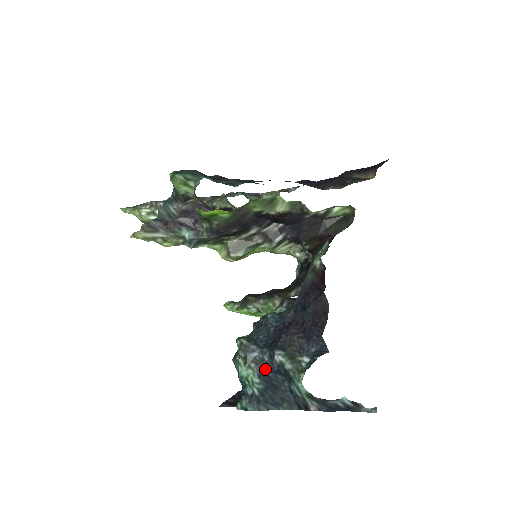
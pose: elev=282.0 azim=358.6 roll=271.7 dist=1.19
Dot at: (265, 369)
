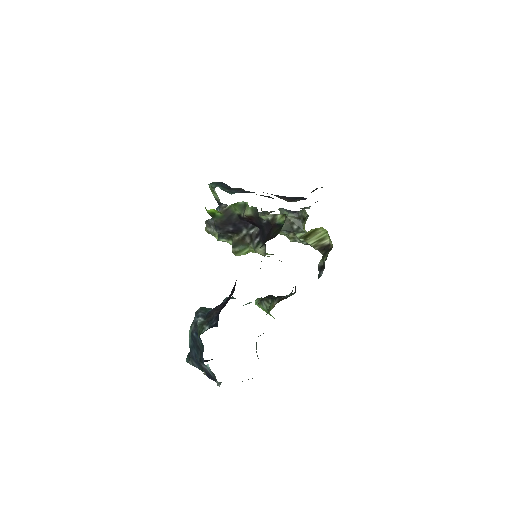
Dot at: (195, 330)
